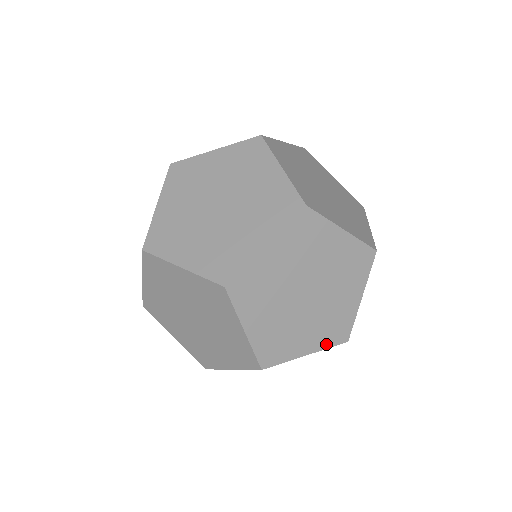
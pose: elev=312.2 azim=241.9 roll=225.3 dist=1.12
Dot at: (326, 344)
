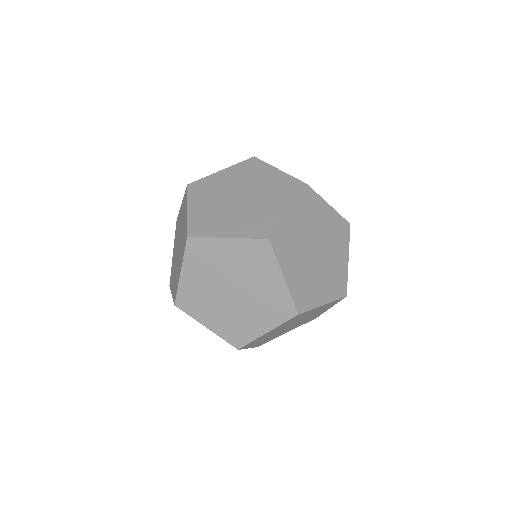
Dot at: occluded
